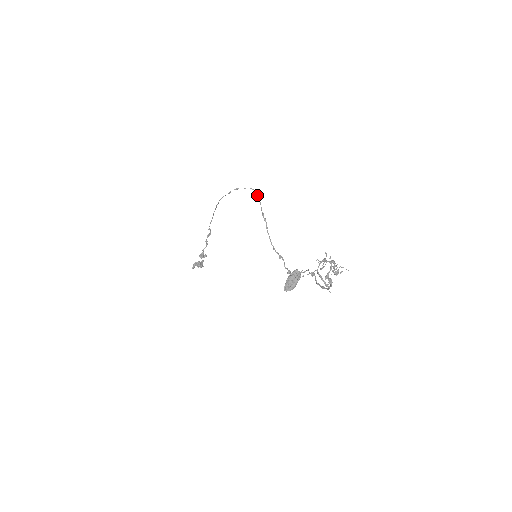
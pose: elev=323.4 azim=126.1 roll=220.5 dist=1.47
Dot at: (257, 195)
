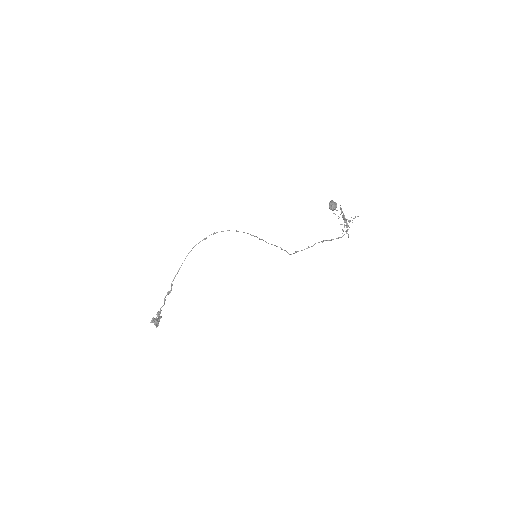
Dot at: (238, 231)
